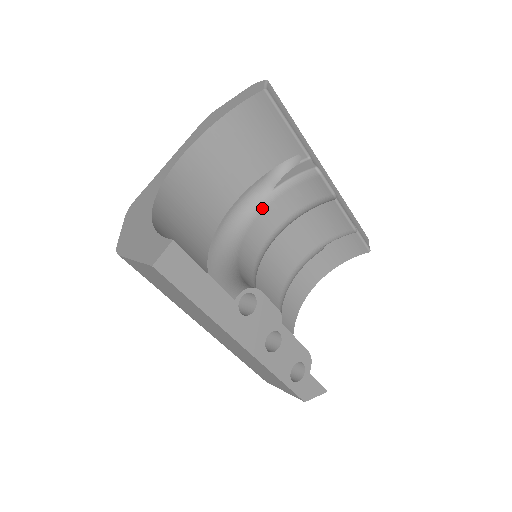
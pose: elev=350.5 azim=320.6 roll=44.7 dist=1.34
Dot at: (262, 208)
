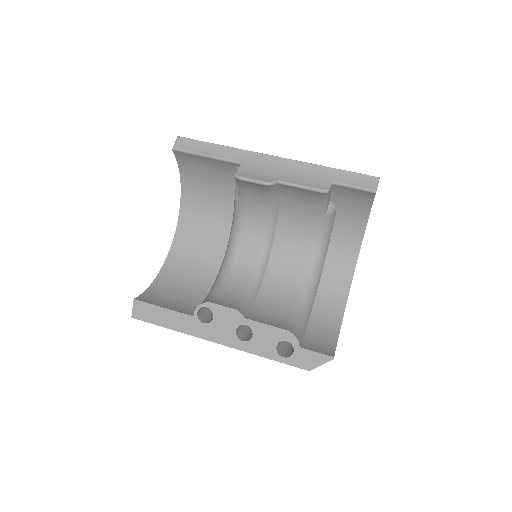
Dot at: (242, 218)
